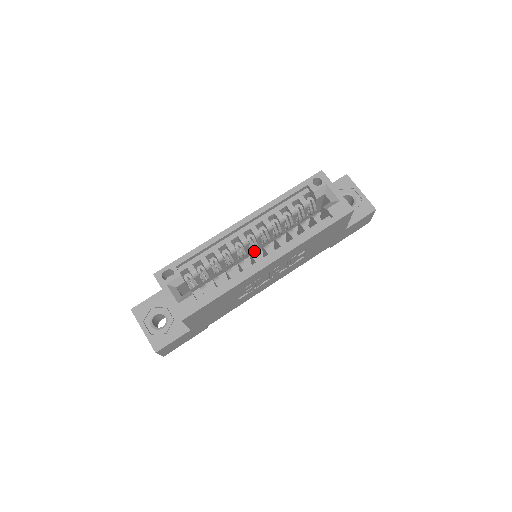
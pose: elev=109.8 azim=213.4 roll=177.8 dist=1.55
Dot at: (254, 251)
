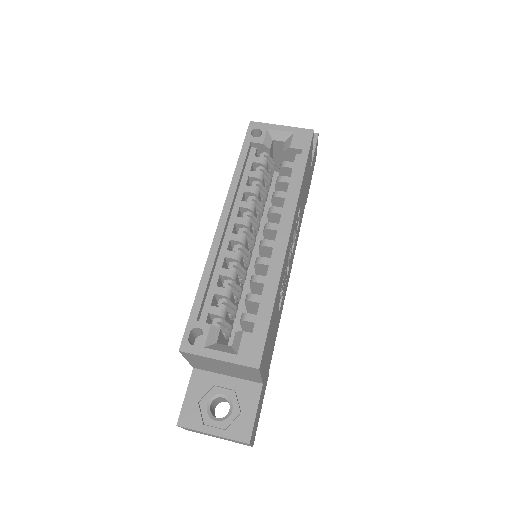
Dot at: (250, 252)
